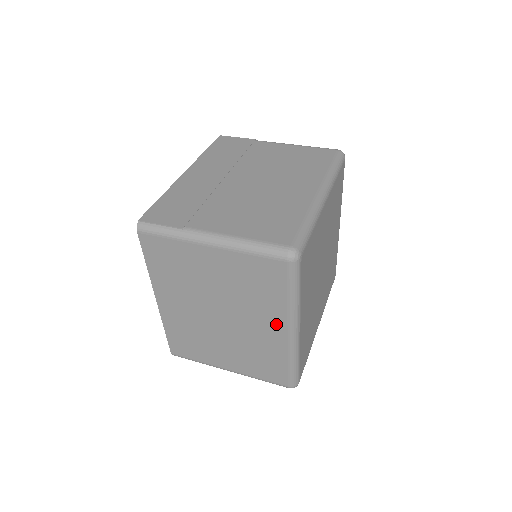
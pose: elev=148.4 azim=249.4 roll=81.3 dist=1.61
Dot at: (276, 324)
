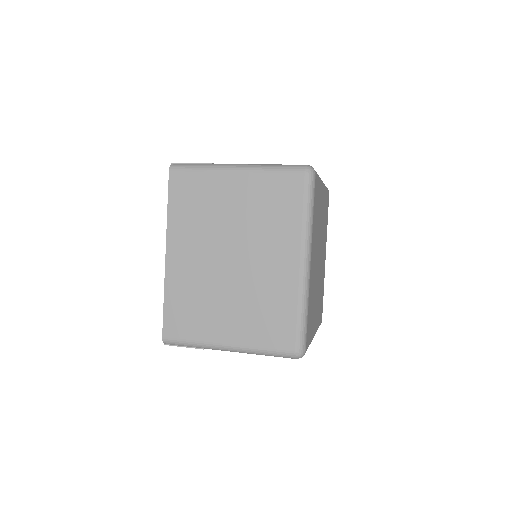
Dot at: (289, 254)
